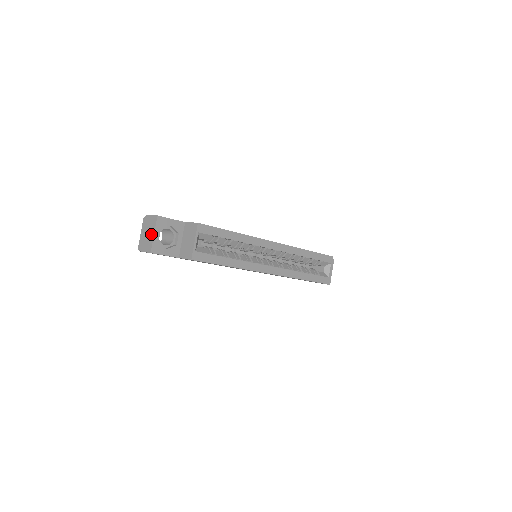
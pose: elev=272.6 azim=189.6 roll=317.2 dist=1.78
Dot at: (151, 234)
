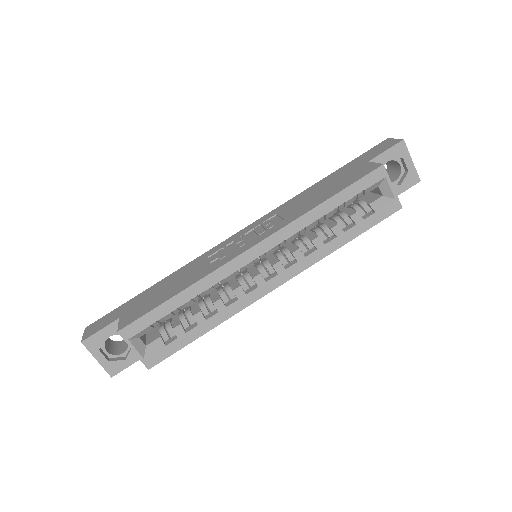
Dot at: (97, 357)
